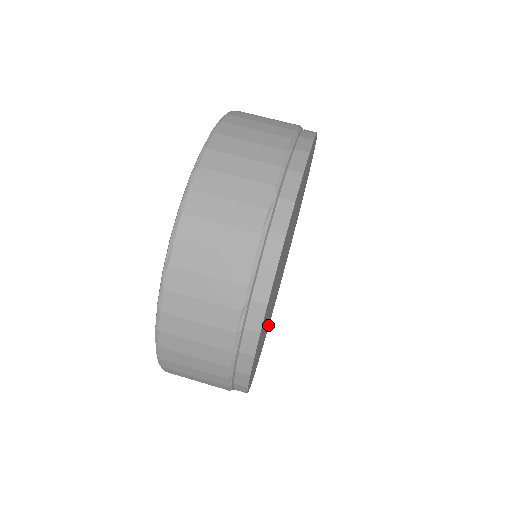
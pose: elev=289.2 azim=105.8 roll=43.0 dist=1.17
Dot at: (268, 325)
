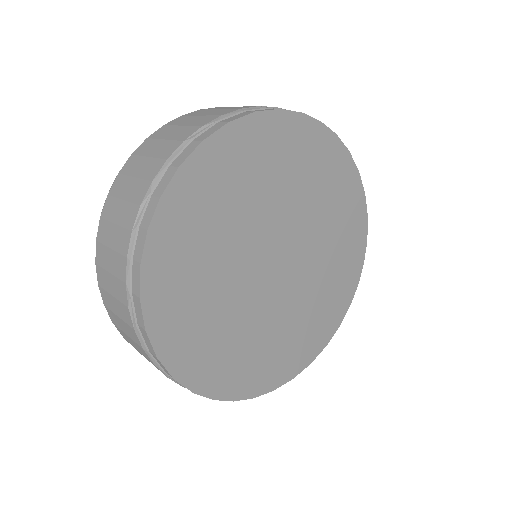
Dot at: (272, 369)
